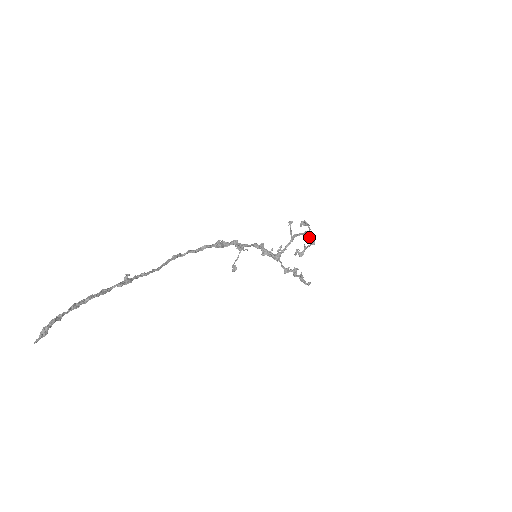
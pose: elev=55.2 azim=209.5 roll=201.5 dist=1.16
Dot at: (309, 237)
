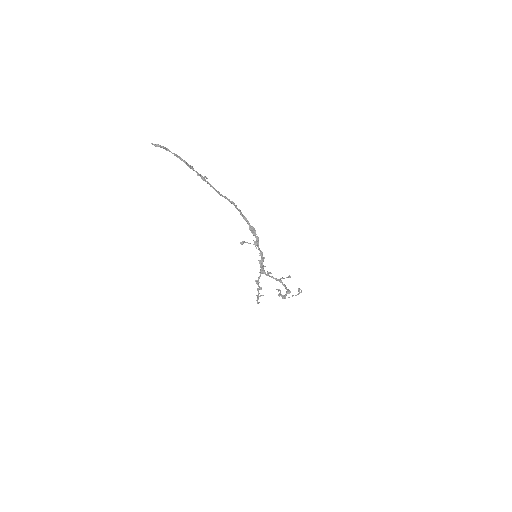
Dot at: occluded
